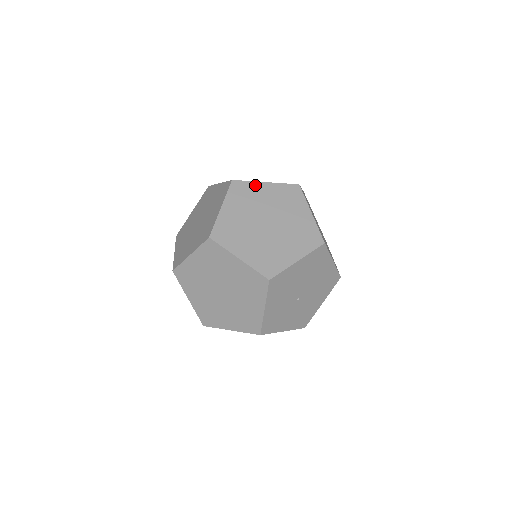
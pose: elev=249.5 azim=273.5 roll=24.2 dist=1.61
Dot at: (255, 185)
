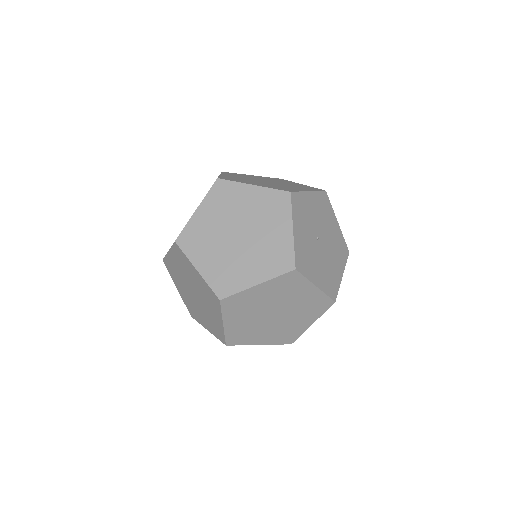
Dot at: occluded
